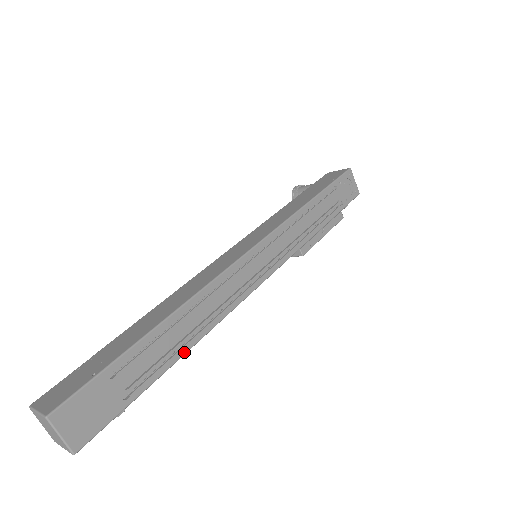
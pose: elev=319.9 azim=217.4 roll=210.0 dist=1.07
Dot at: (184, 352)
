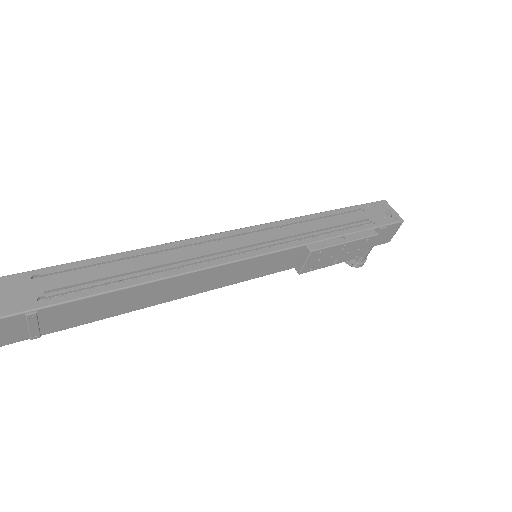
Dot at: (125, 286)
